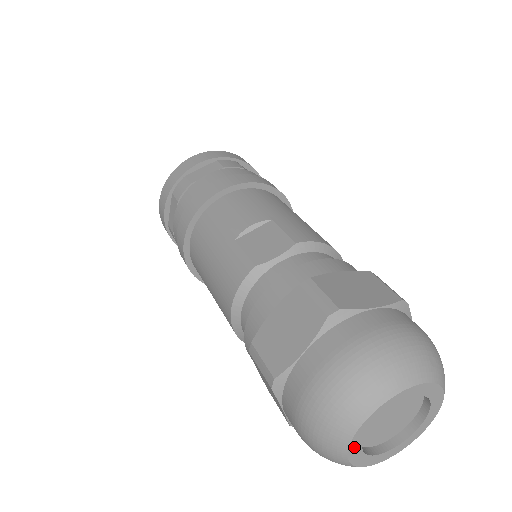
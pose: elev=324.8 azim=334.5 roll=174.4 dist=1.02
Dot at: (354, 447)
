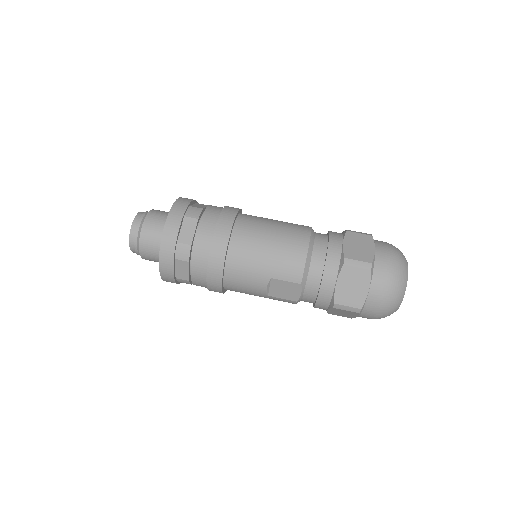
Dot at: occluded
